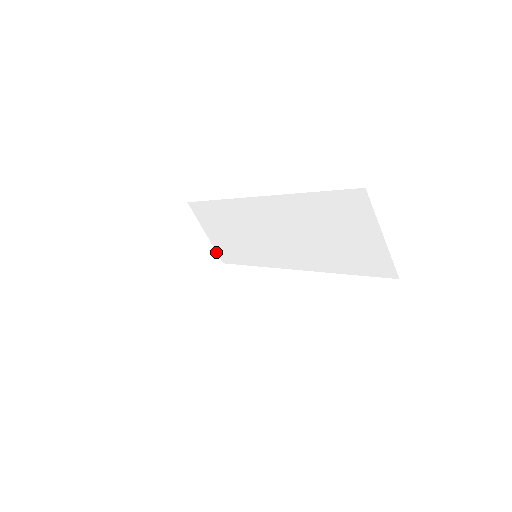
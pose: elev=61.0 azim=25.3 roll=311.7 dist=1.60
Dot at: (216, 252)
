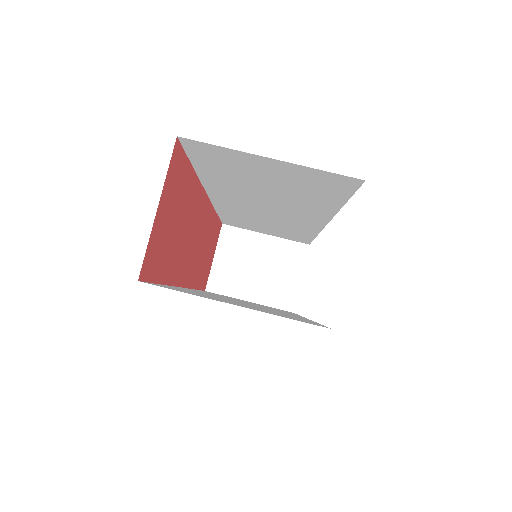
Dot at: (292, 241)
